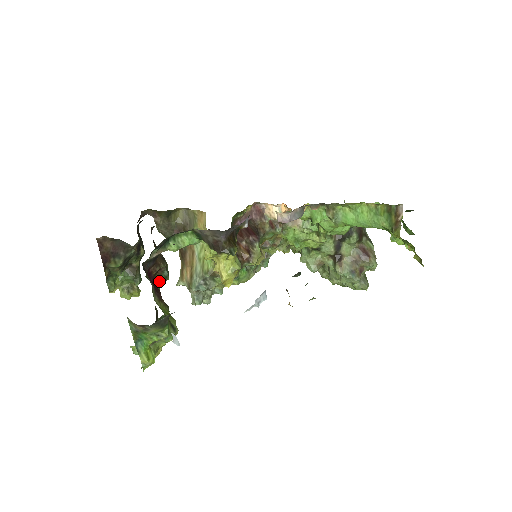
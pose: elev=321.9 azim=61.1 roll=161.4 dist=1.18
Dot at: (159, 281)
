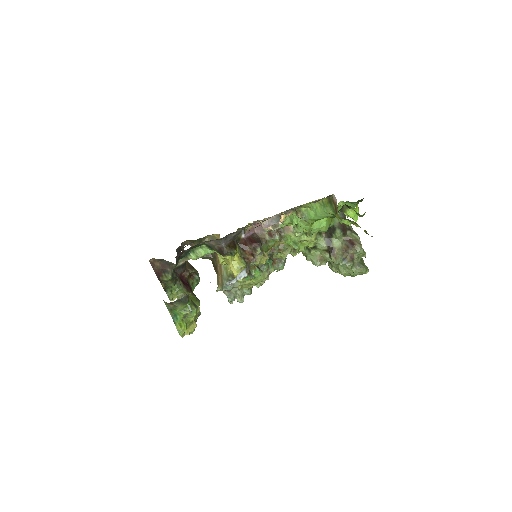
Dot at: (192, 283)
